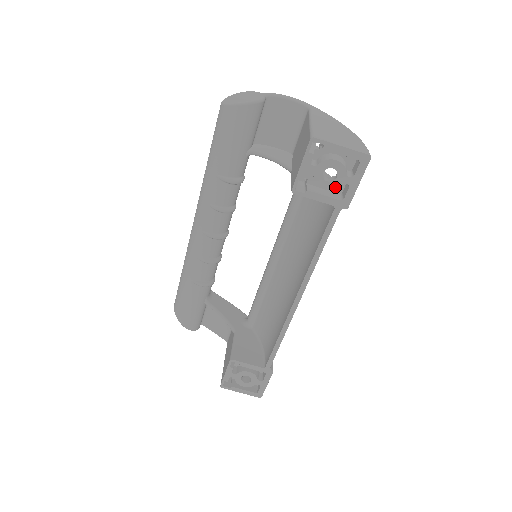
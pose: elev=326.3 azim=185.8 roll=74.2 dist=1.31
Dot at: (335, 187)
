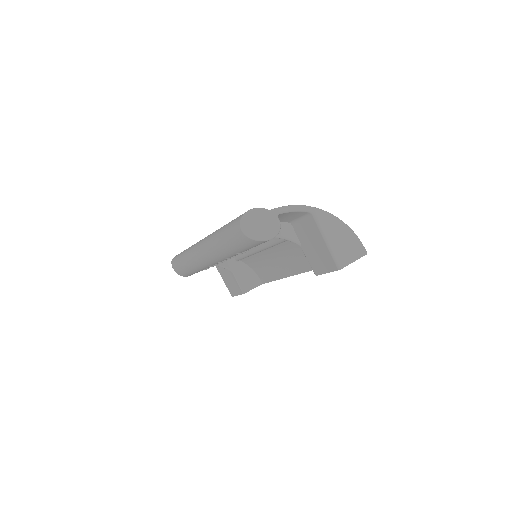
Dot at: occluded
